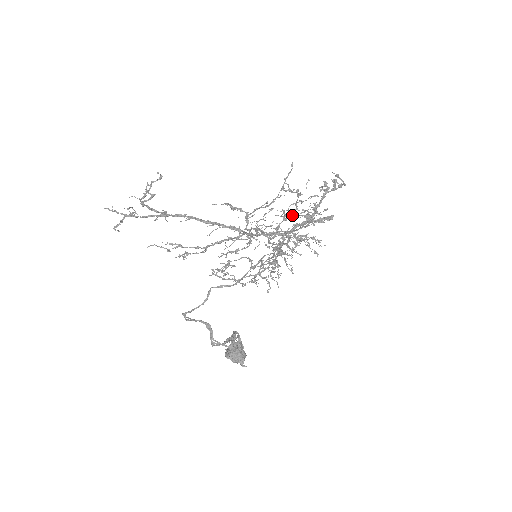
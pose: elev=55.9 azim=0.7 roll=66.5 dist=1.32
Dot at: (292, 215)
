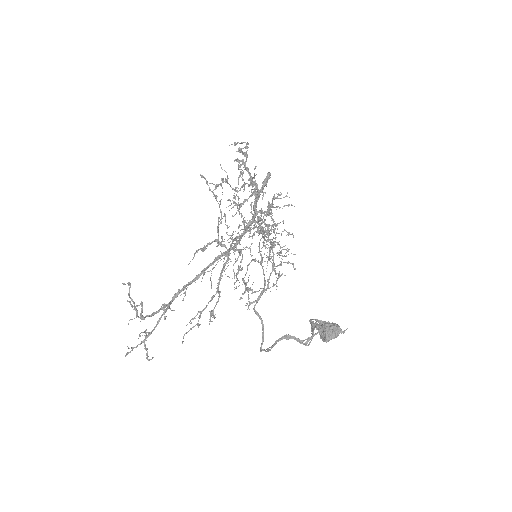
Dot at: (238, 196)
